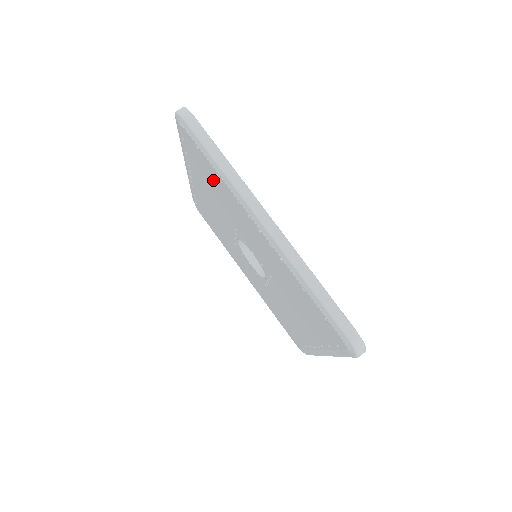
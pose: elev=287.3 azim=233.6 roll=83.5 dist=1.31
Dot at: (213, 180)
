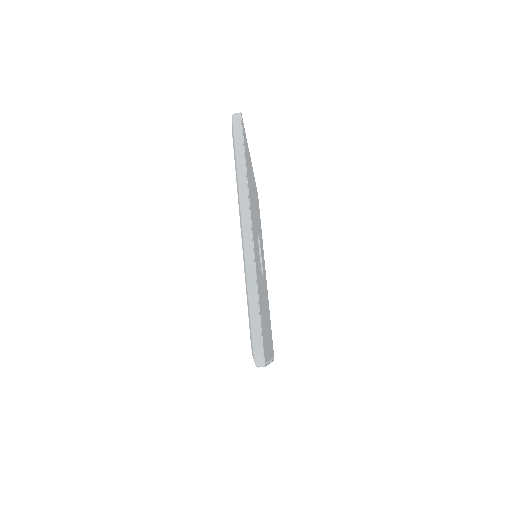
Dot at: occluded
